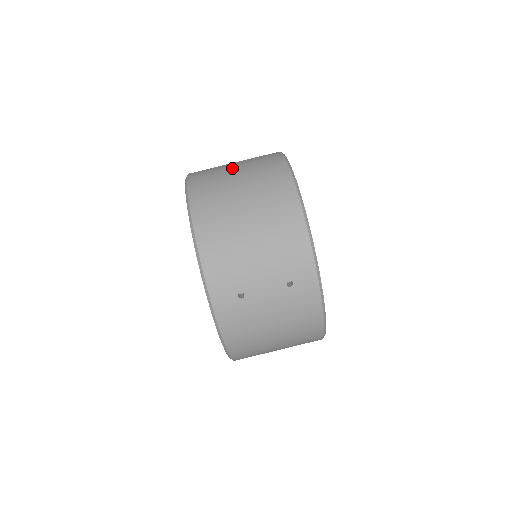
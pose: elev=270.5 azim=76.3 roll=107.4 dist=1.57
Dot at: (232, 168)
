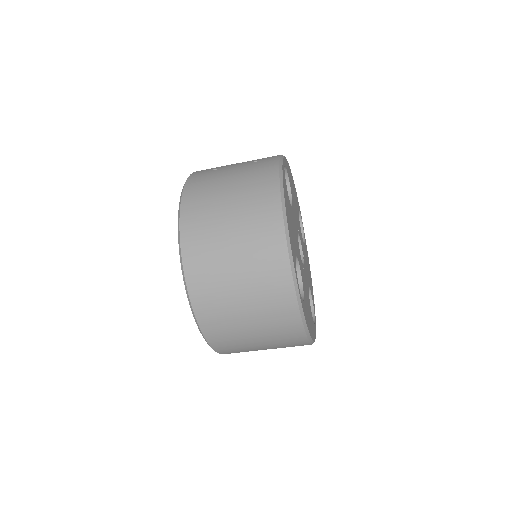
Dot at: (246, 323)
